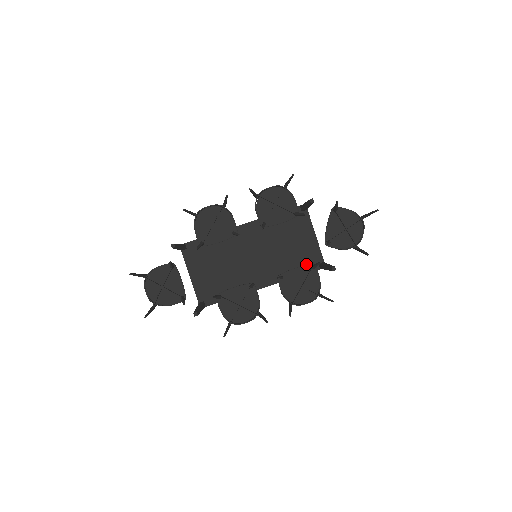
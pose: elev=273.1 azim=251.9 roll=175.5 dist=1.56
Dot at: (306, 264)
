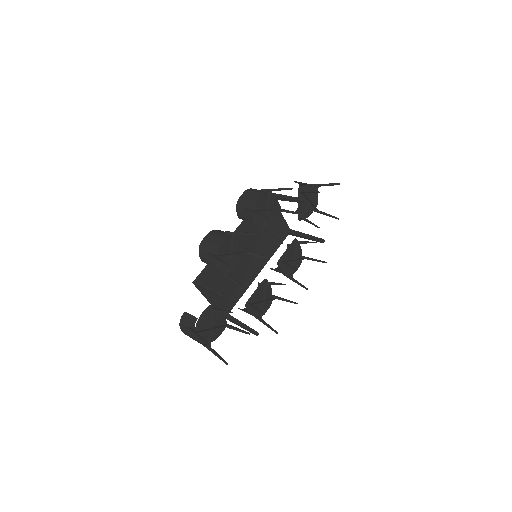
Dot at: (280, 237)
